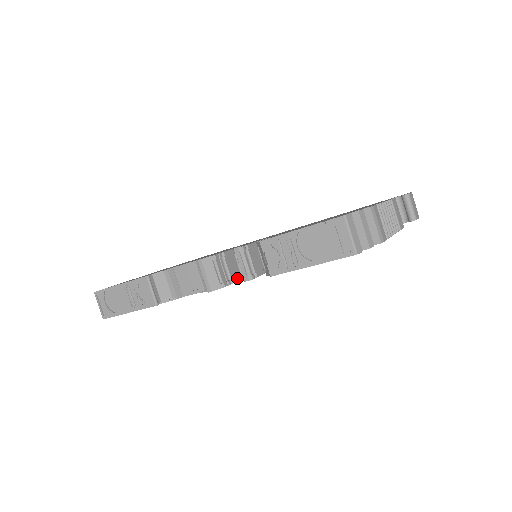
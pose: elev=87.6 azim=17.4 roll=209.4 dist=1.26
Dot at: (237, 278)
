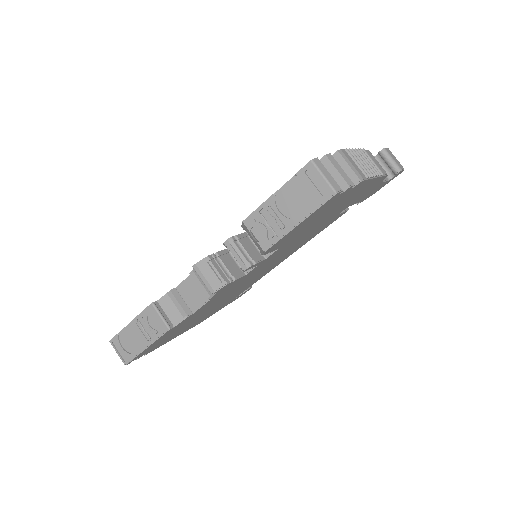
Dot at: (239, 275)
